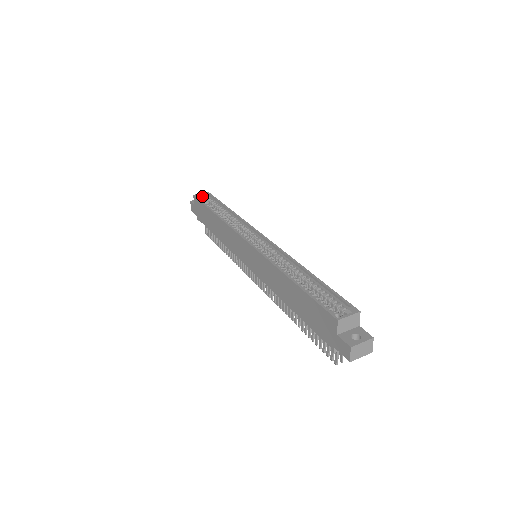
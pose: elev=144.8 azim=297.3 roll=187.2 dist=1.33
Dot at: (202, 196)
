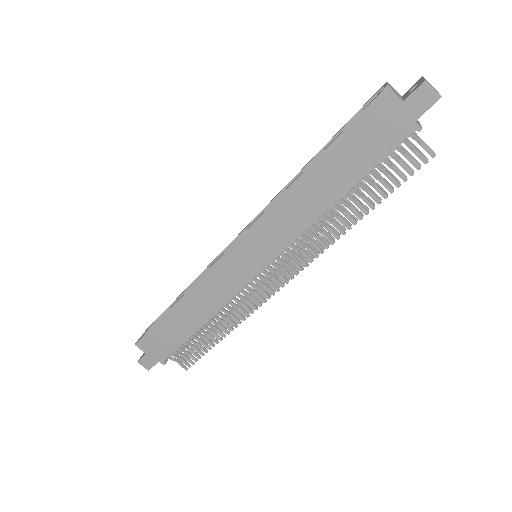
Dot at: occluded
